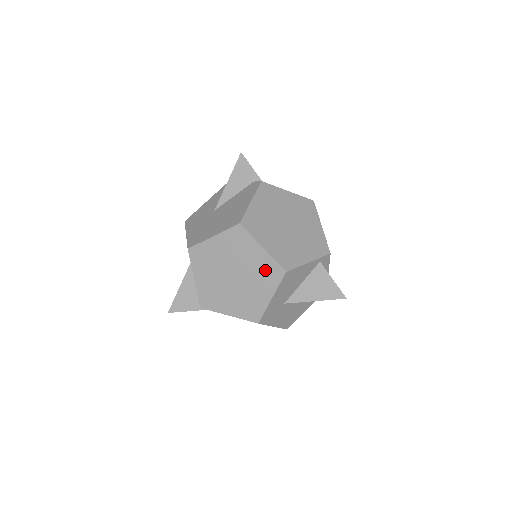
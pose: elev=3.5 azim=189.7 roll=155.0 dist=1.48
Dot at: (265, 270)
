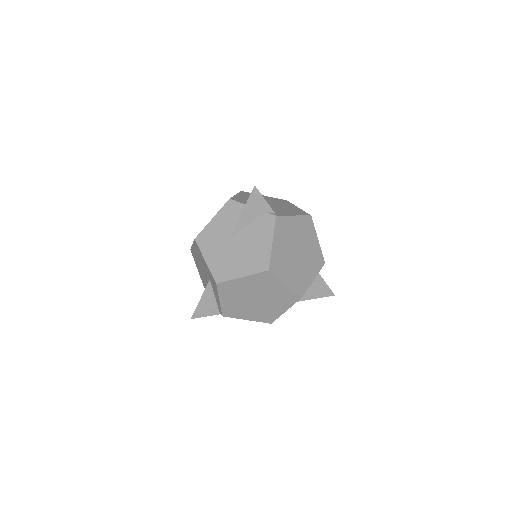
Dot at: (284, 297)
